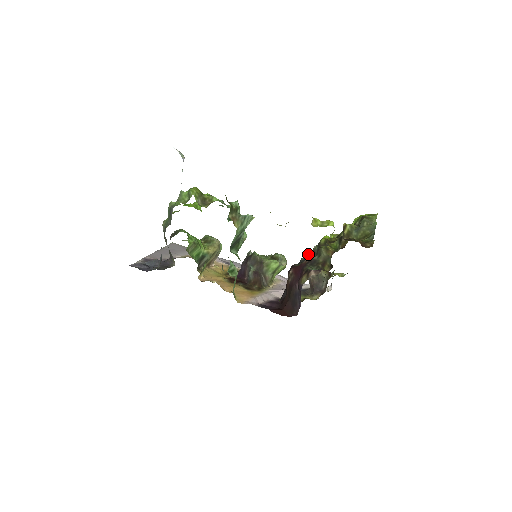
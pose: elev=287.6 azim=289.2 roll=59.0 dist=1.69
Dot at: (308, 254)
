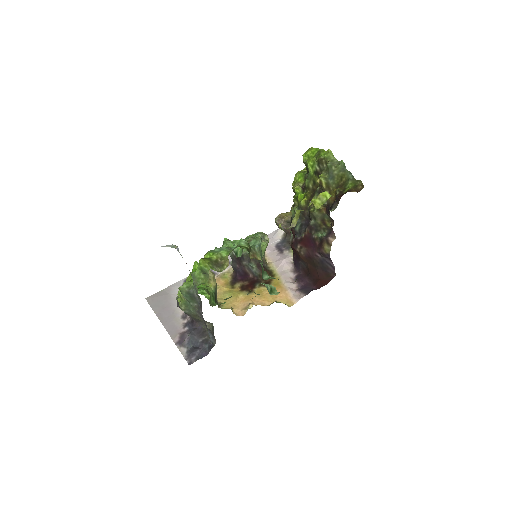
Dot at: occluded
